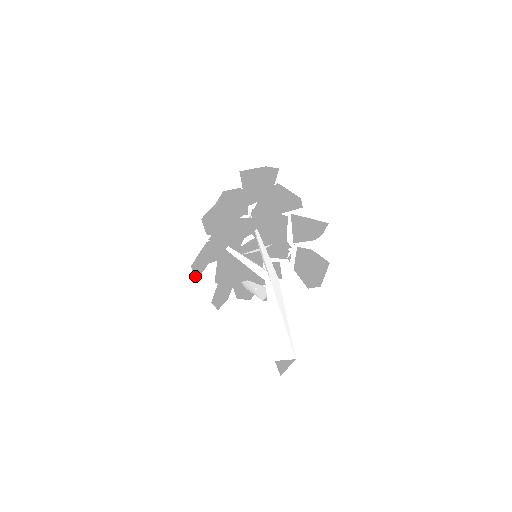
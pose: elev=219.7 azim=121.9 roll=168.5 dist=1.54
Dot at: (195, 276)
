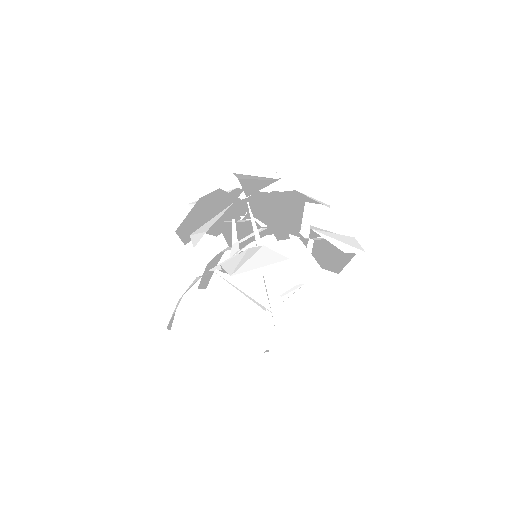
Dot at: (173, 316)
